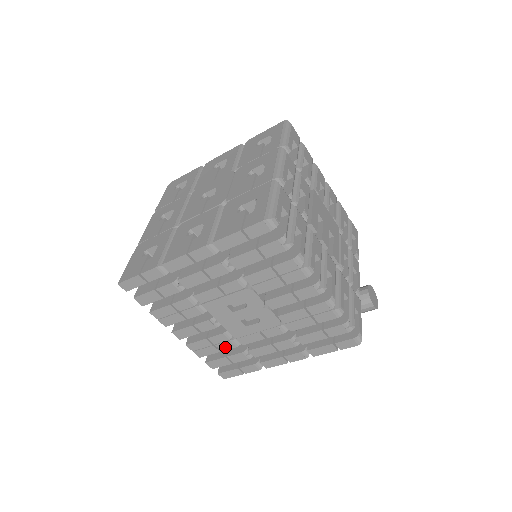
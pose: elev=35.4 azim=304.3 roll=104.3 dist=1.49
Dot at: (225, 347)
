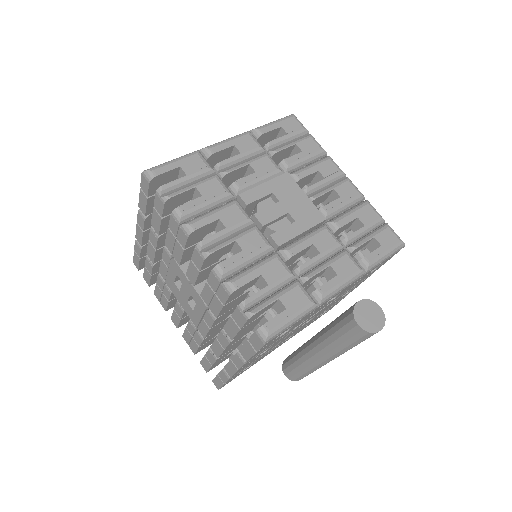
Dot at: (198, 341)
